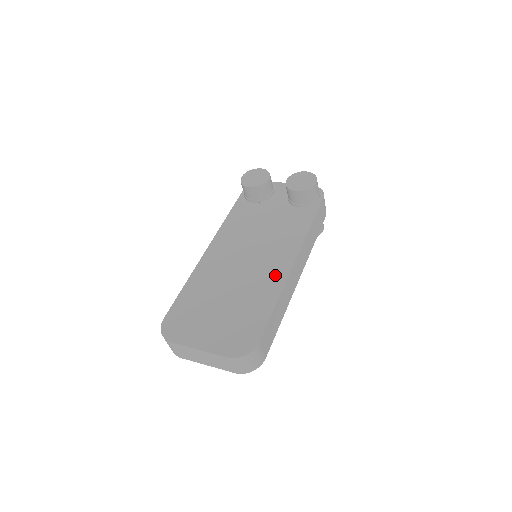
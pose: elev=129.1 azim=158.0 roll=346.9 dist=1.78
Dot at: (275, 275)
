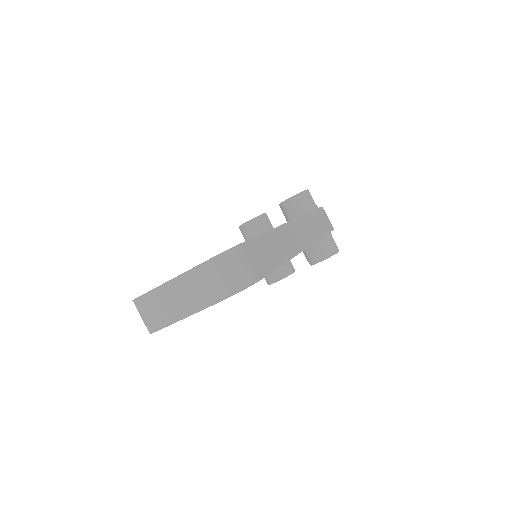
Dot at: occluded
